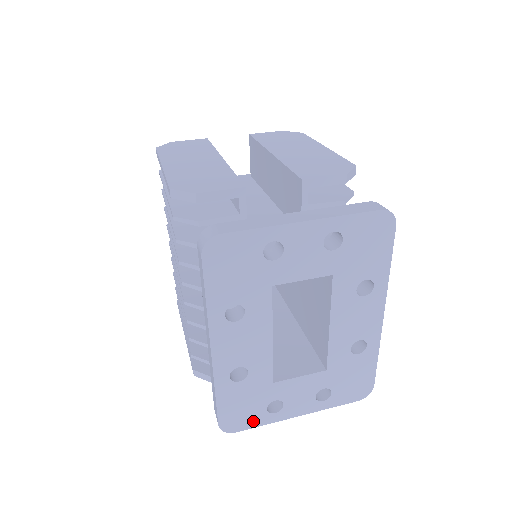
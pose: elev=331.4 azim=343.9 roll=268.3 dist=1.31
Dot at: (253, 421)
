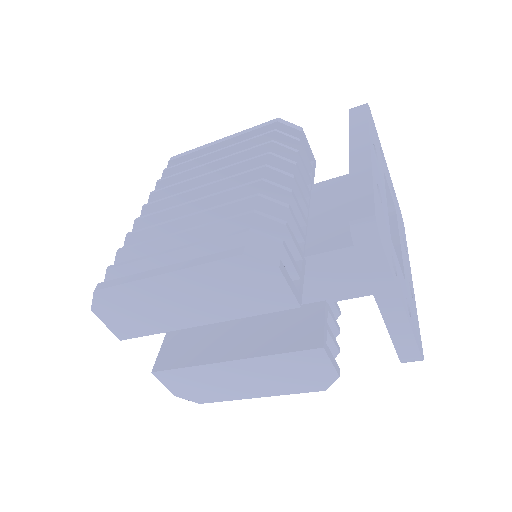
Dot at: (388, 256)
